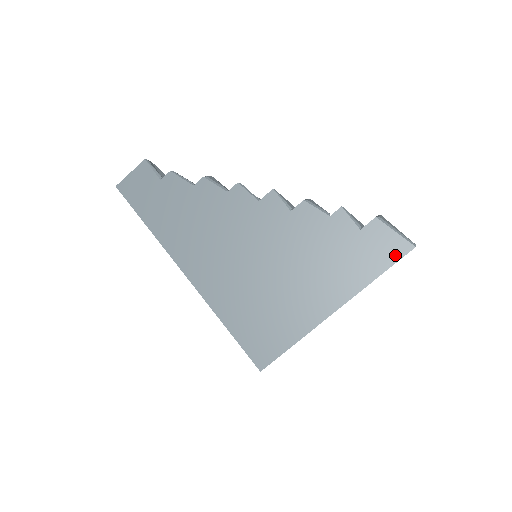
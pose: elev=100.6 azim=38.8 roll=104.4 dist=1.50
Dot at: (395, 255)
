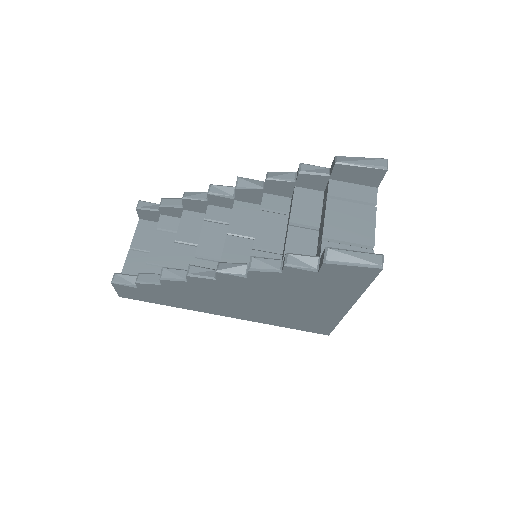
Dot at: (368, 277)
